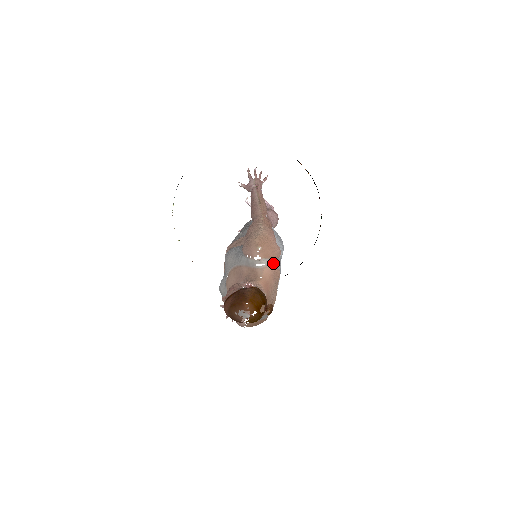
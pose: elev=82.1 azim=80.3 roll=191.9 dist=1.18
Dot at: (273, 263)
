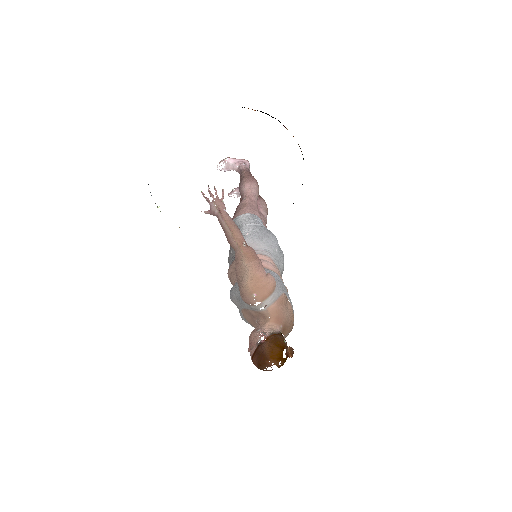
Dot at: (273, 298)
